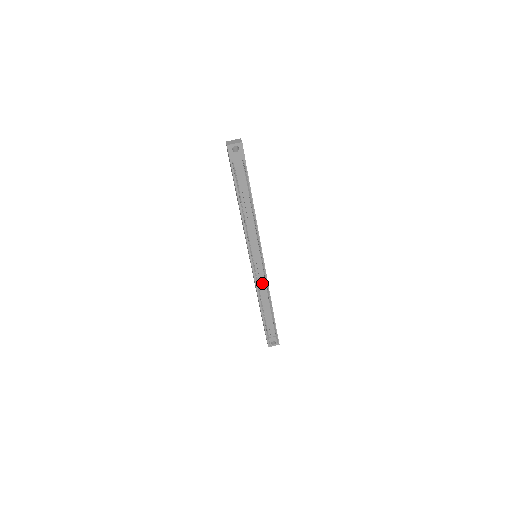
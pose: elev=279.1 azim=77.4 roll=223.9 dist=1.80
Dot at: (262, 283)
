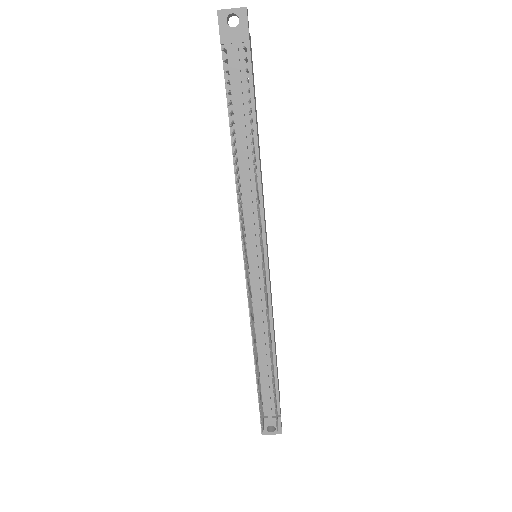
Dot at: (261, 308)
